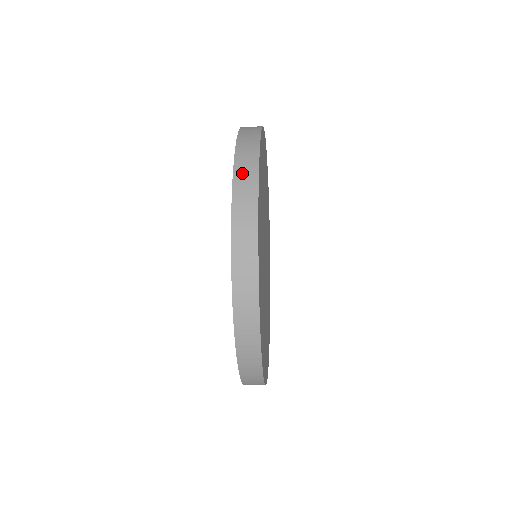
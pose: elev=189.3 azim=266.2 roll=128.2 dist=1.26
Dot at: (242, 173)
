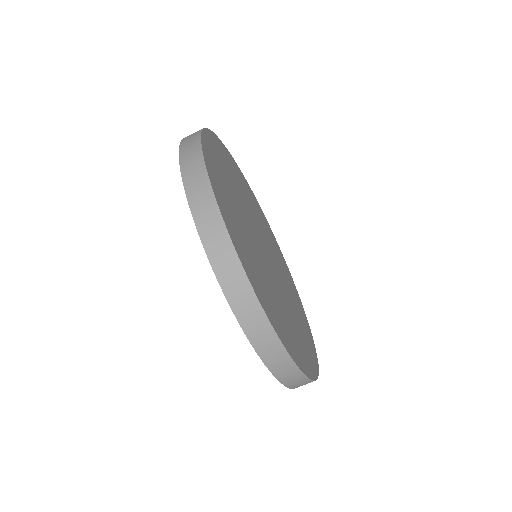
Dot at: (187, 141)
